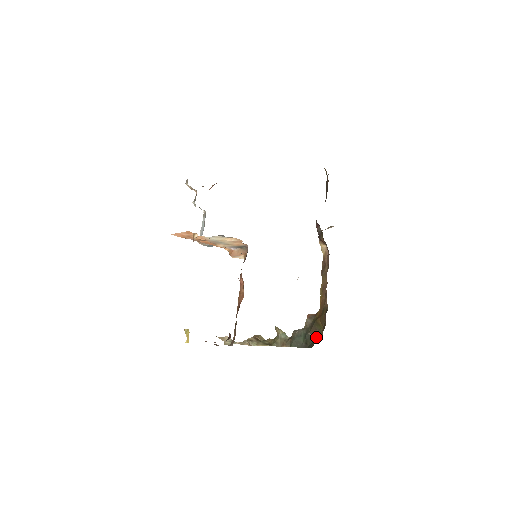
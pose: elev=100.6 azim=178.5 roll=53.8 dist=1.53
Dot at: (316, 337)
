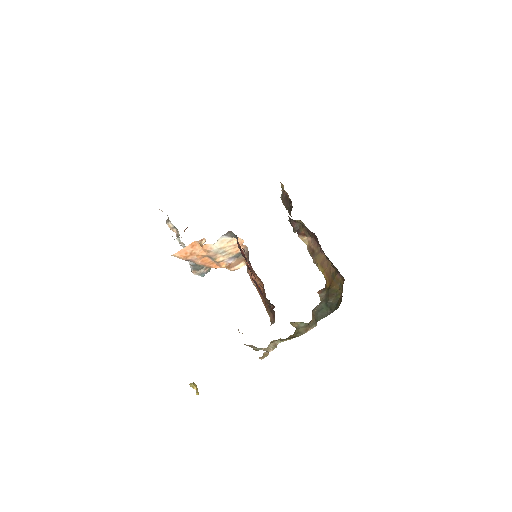
Dot at: (337, 299)
